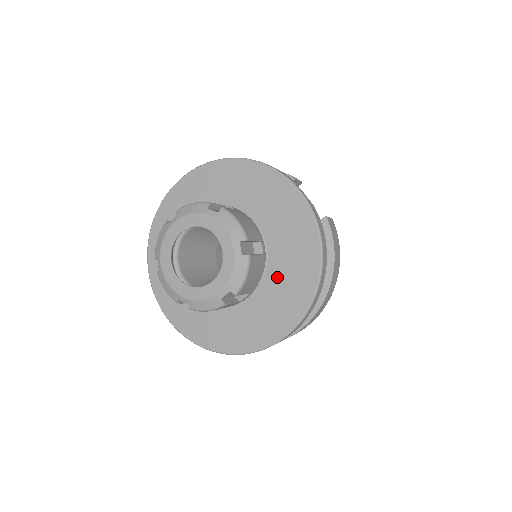
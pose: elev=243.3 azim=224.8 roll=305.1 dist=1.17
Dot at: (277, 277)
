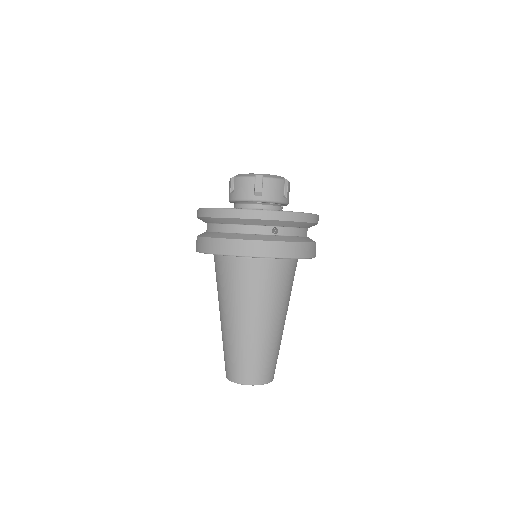
Dot at: occluded
